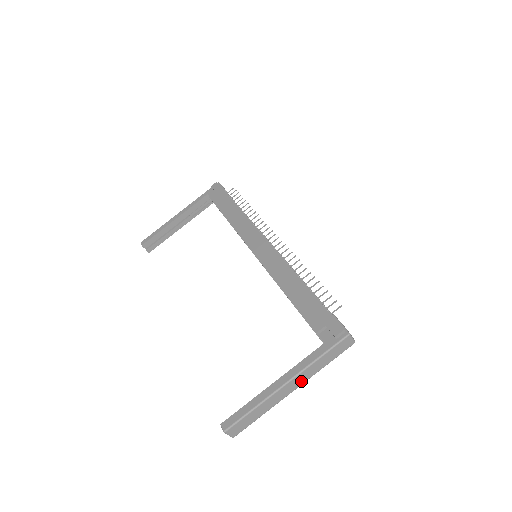
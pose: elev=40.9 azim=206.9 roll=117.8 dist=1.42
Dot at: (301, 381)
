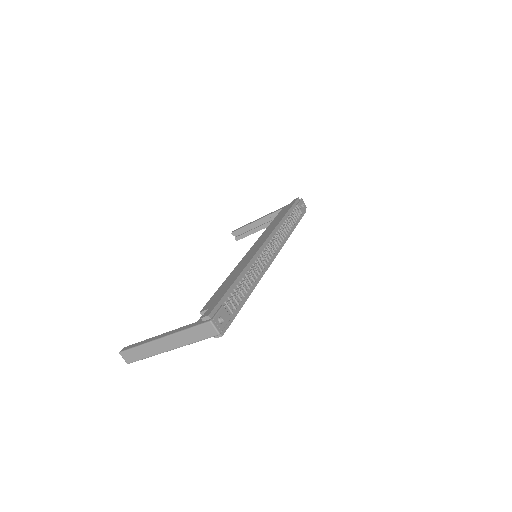
Dot at: (174, 344)
